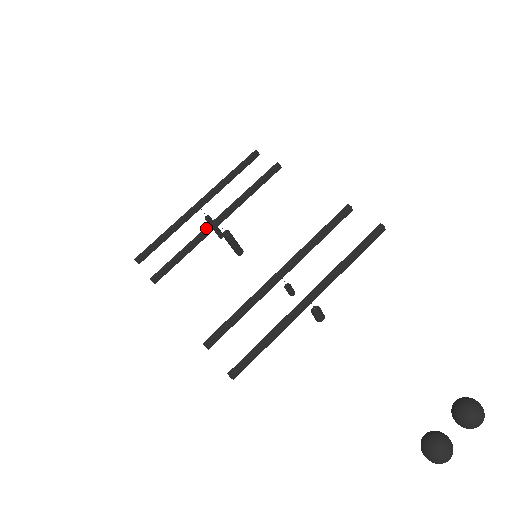
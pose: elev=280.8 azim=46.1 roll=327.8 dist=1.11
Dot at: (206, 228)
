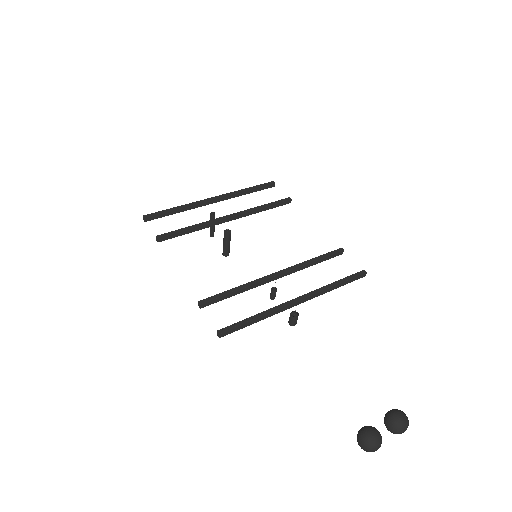
Dot at: (218, 218)
